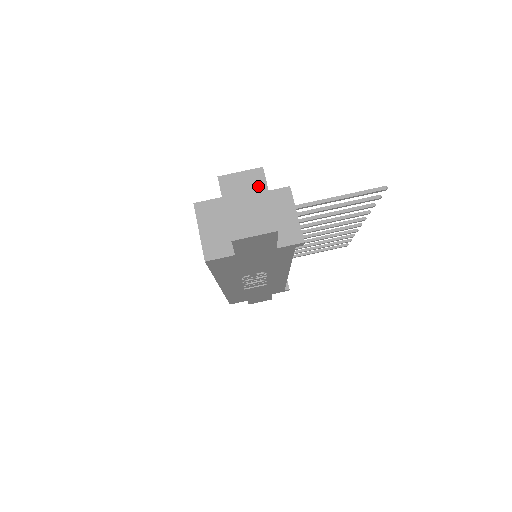
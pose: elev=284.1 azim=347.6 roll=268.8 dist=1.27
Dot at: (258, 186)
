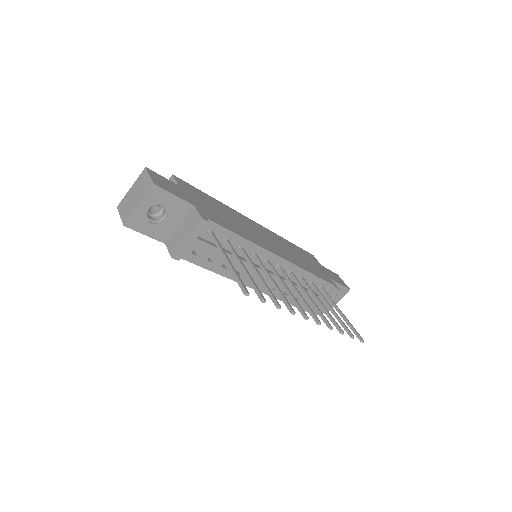
Dot at: (144, 192)
